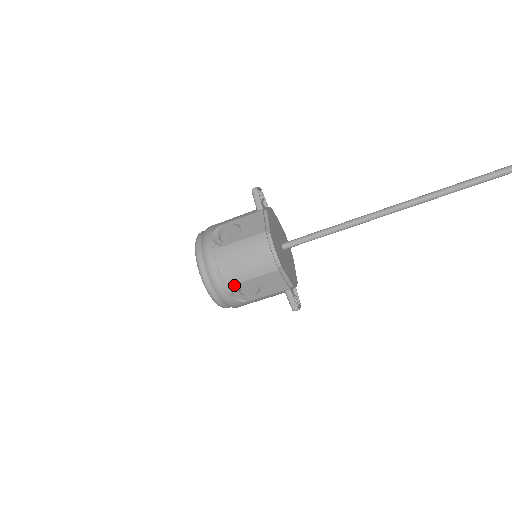
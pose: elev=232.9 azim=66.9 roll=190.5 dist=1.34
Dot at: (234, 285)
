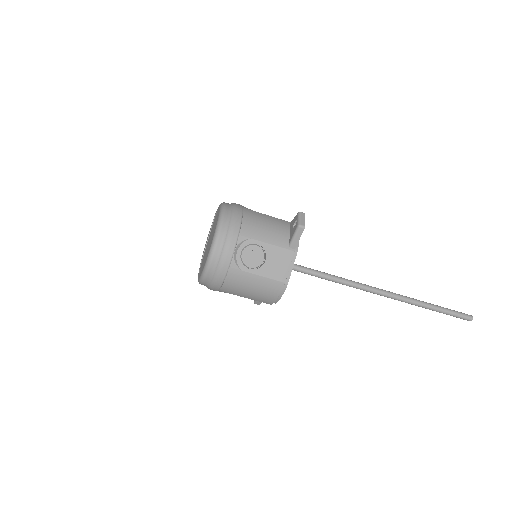
Dot at: occluded
